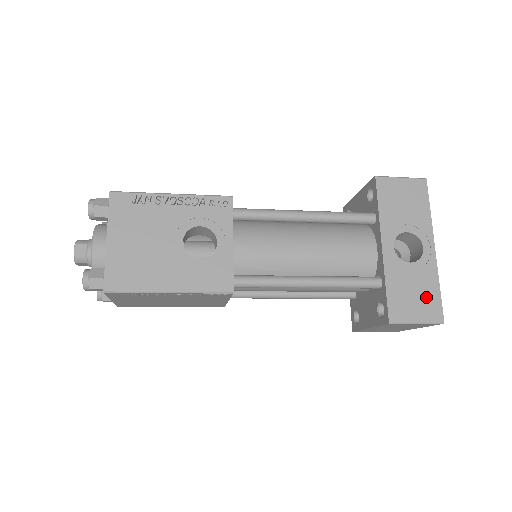
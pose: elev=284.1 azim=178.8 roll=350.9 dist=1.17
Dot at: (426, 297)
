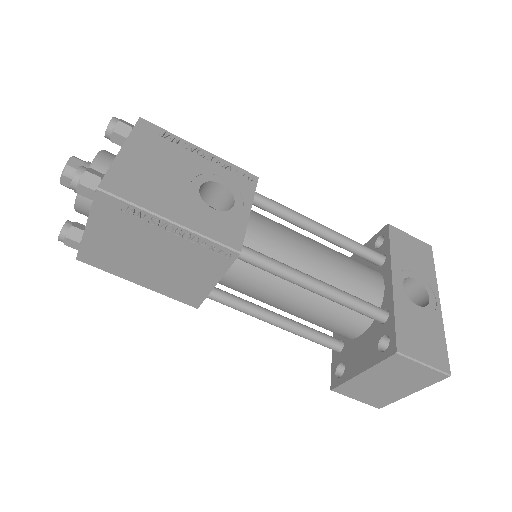
Dot at: (433, 343)
